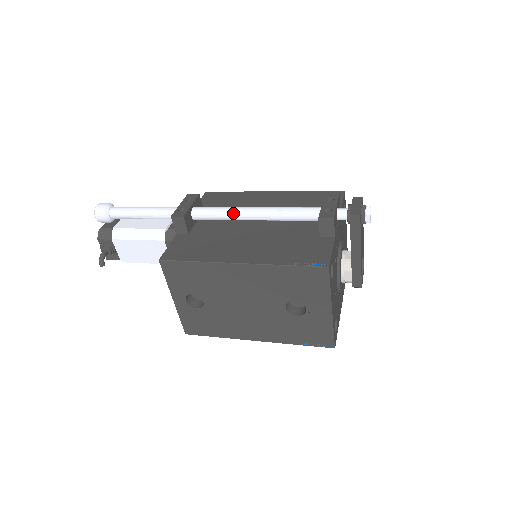
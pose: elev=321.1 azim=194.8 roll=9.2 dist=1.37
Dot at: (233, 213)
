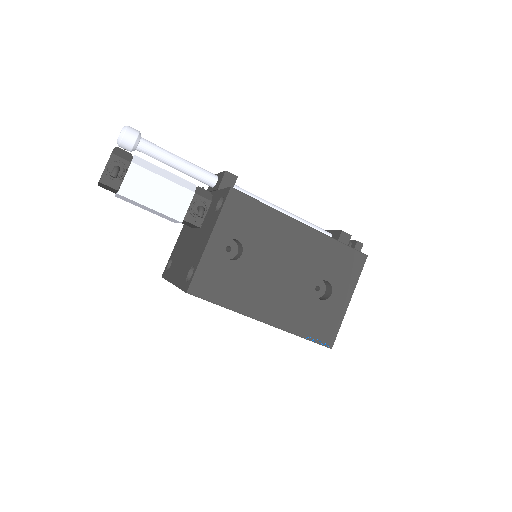
Dot at: (267, 203)
